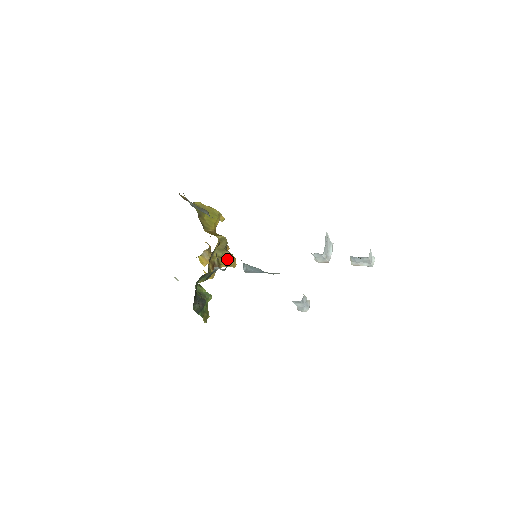
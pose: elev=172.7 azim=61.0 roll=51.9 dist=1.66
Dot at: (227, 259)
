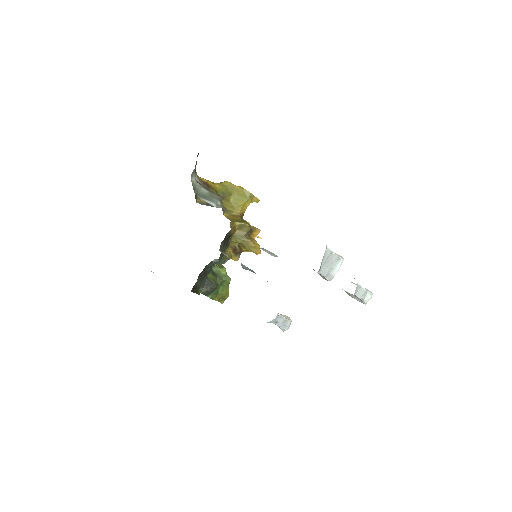
Dot at: (247, 246)
